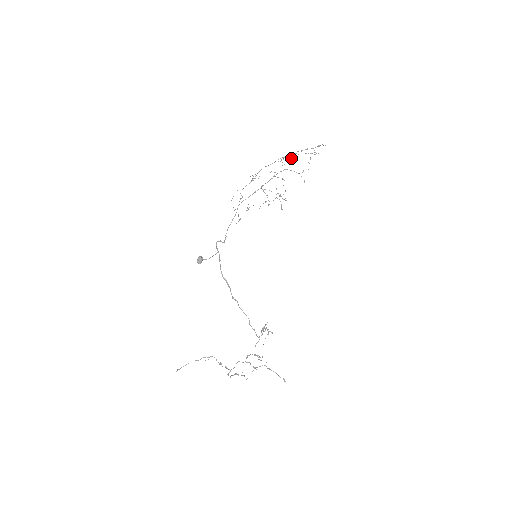
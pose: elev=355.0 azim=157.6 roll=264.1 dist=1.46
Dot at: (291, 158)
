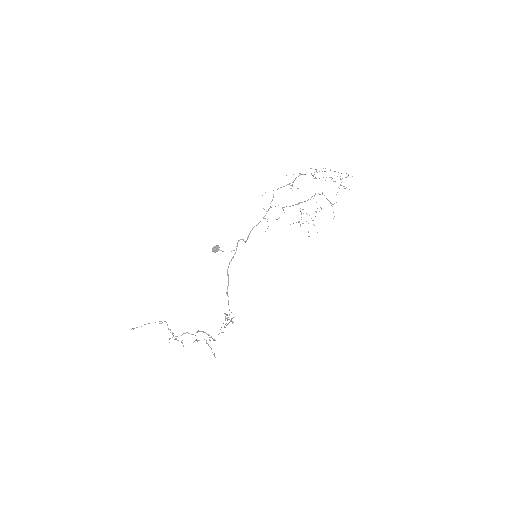
Dot at: occluded
